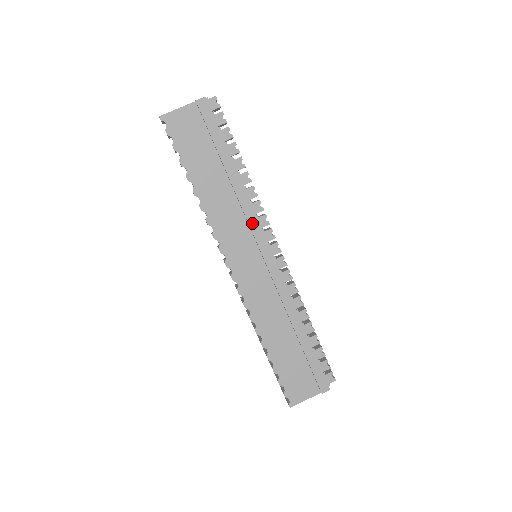
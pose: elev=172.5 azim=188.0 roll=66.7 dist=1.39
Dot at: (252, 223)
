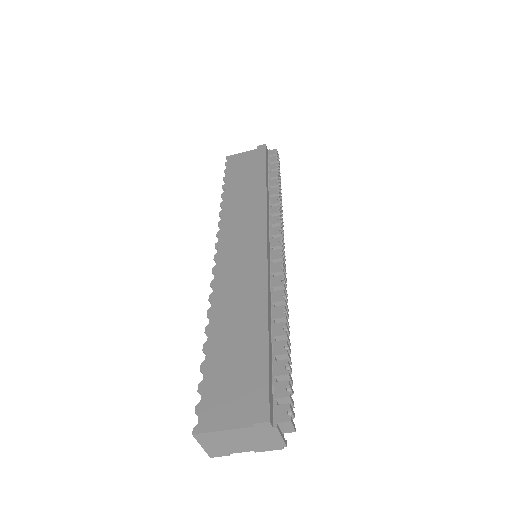
Dot at: (260, 214)
